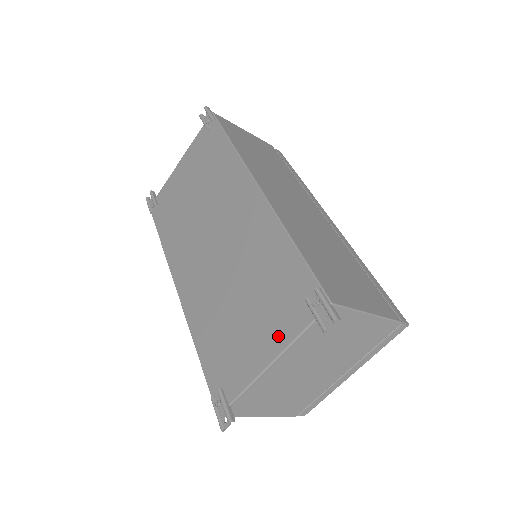
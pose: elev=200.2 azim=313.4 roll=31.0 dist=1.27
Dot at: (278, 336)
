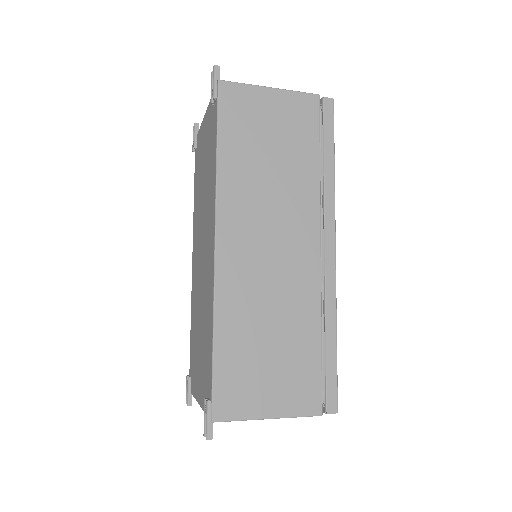
Dot at: (201, 393)
